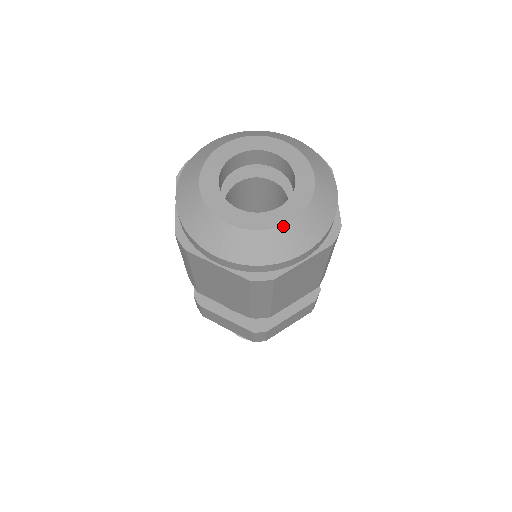
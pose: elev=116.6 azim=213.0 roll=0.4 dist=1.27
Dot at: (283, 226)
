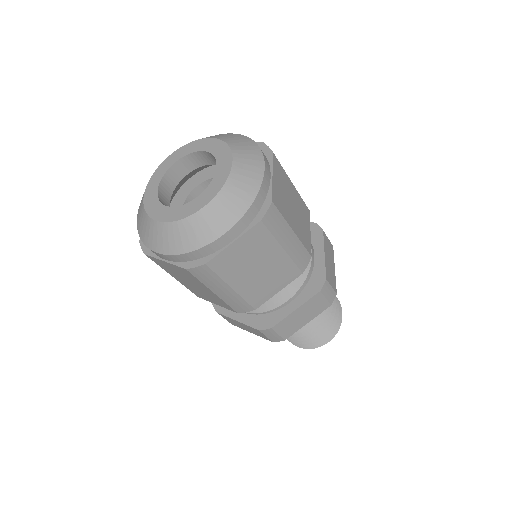
Dot at: (198, 212)
